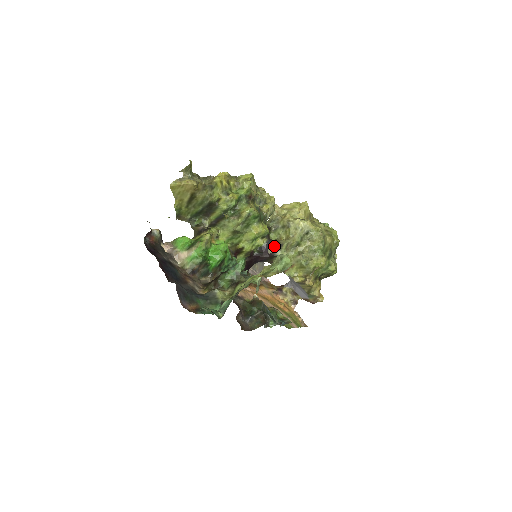
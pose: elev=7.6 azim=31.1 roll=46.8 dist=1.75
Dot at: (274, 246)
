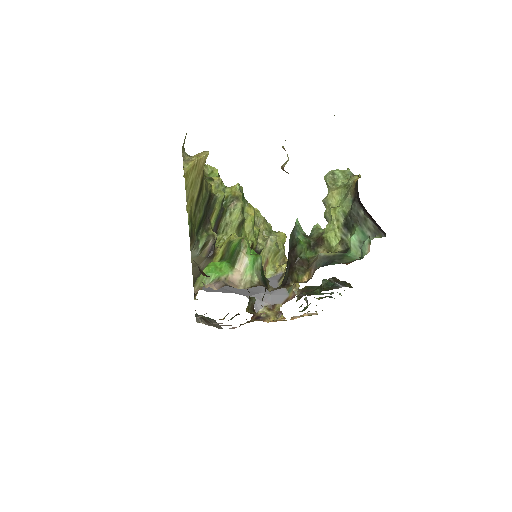
Dot at: occluded
